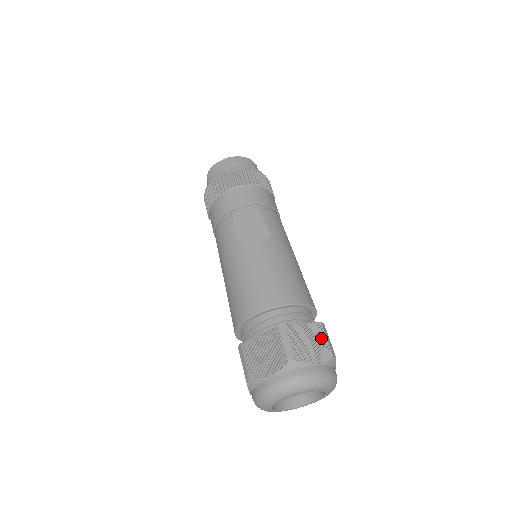
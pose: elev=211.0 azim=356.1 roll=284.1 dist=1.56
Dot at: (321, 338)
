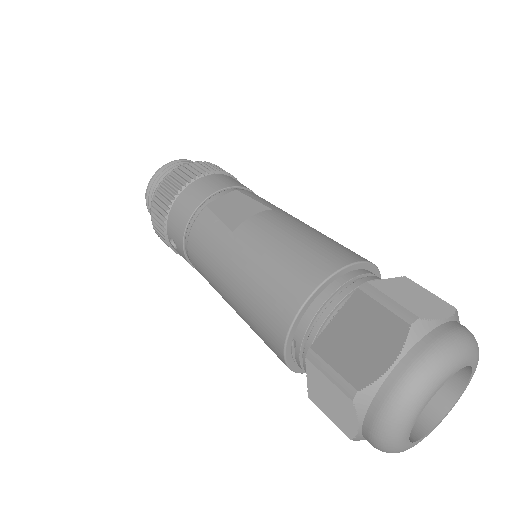
Dot at: (422, 291)
